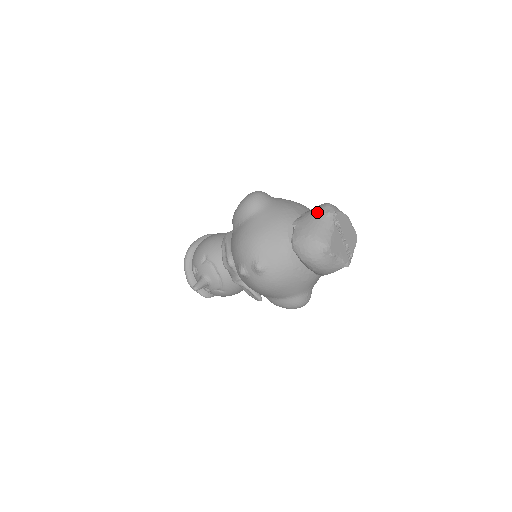
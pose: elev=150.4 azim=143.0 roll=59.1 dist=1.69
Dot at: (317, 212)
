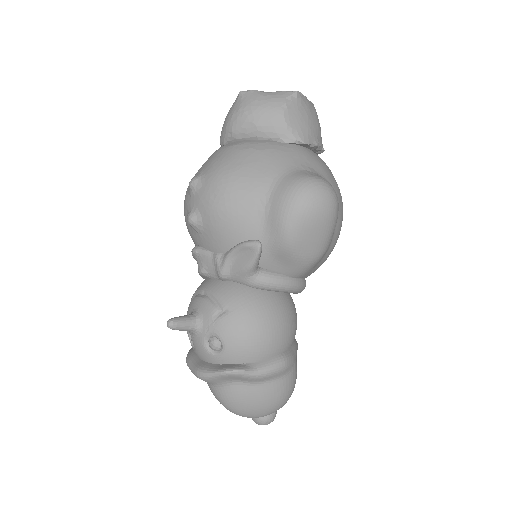
Dot at: occluded
